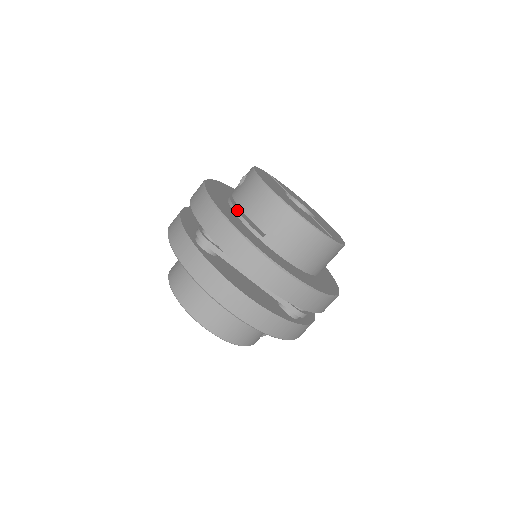
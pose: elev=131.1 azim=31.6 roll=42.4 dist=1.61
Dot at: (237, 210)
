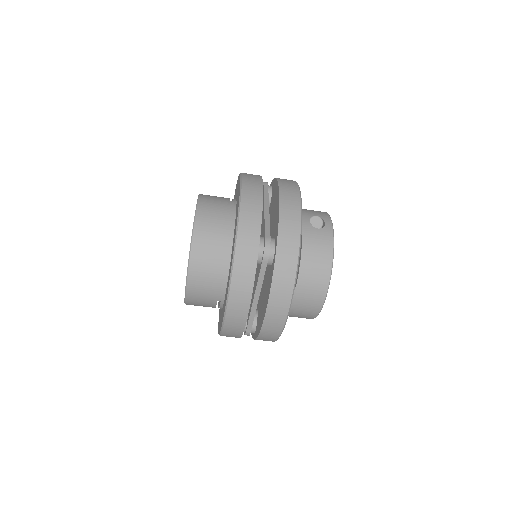
Dot at: occluded
